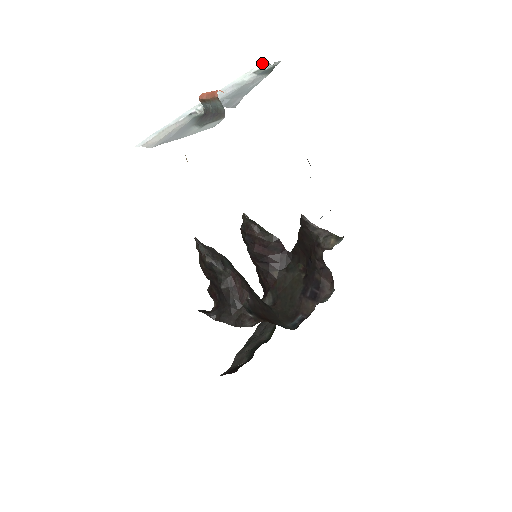
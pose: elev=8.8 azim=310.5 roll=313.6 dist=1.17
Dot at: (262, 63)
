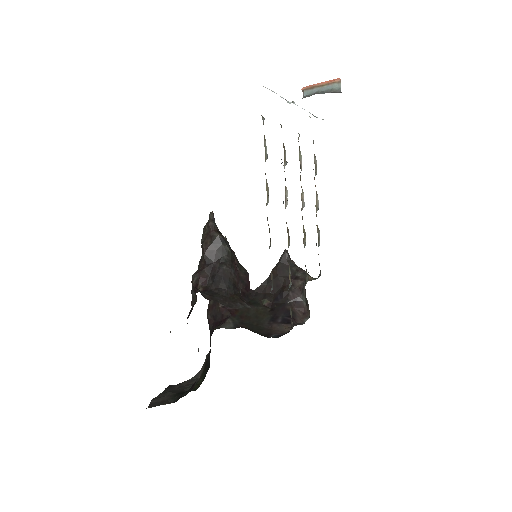
Dot at: occluded
